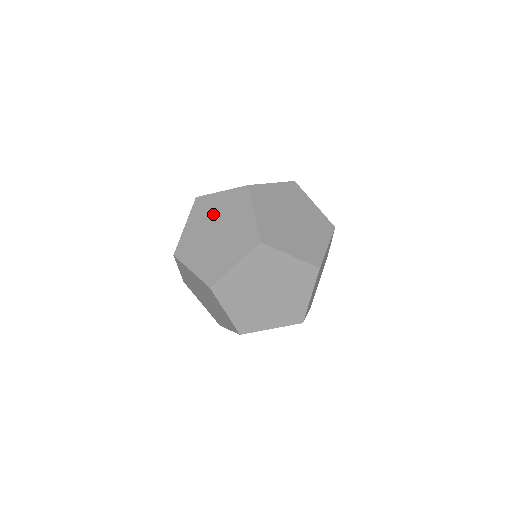
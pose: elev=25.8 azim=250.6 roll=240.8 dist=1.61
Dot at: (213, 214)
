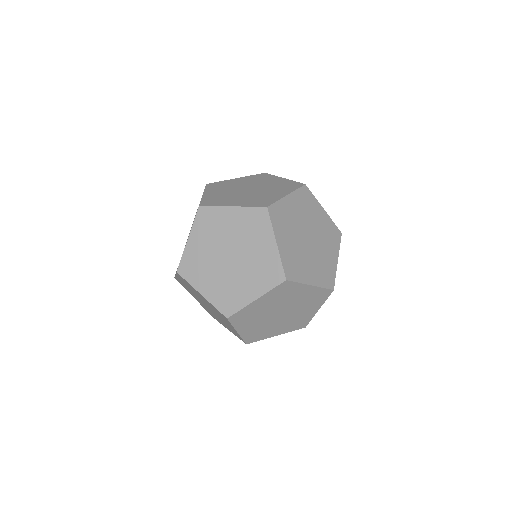
Dot at: occluded
